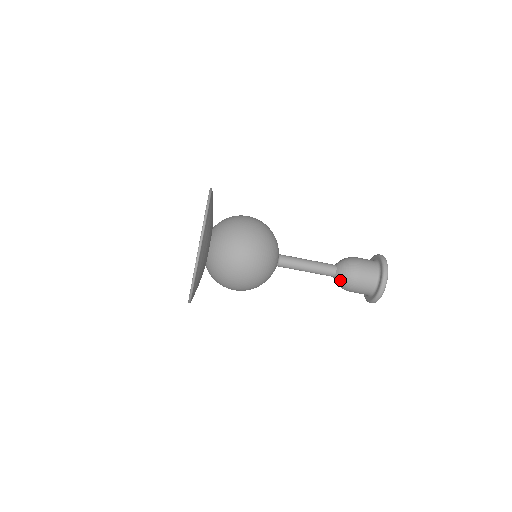
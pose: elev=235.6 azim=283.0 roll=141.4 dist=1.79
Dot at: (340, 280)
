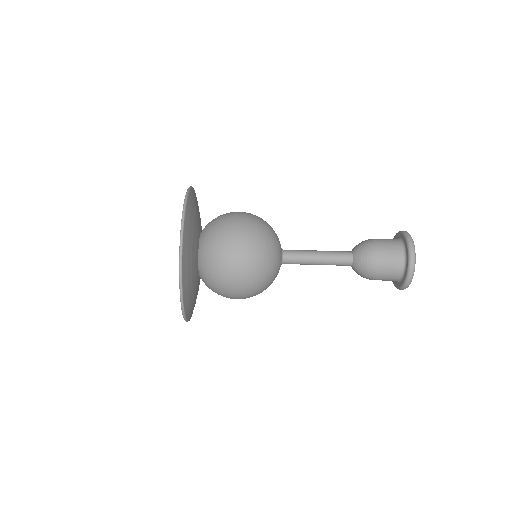
Dot at: (357, 273)
